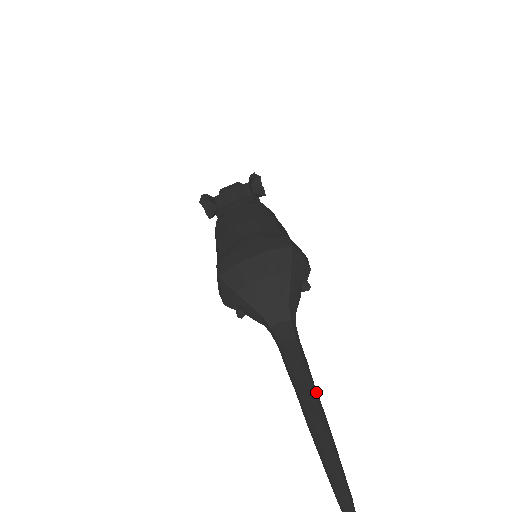
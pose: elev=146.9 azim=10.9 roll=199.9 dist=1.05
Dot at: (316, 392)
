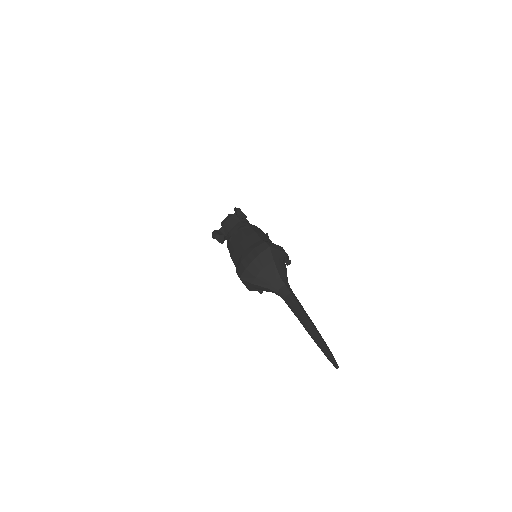
Dot at: (307, 316)
